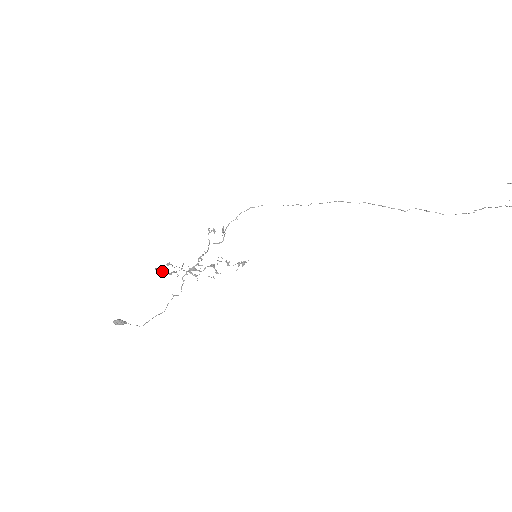
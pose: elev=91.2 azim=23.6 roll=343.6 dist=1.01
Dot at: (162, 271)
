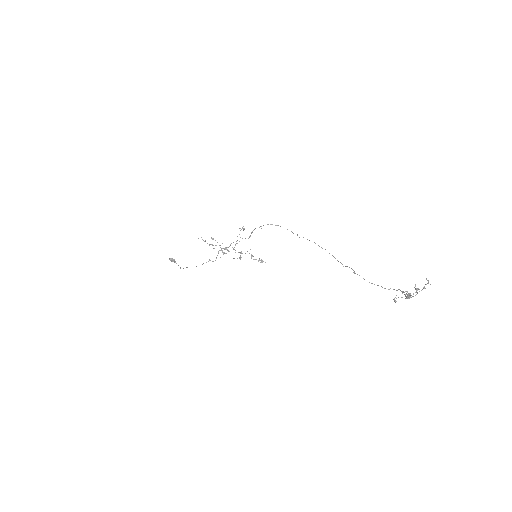
Dot at: (205, 240)
